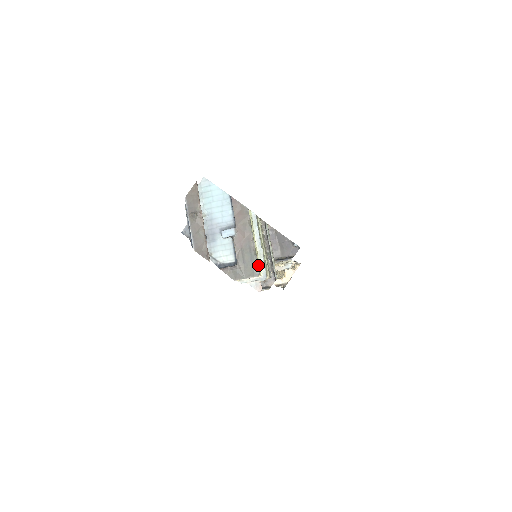
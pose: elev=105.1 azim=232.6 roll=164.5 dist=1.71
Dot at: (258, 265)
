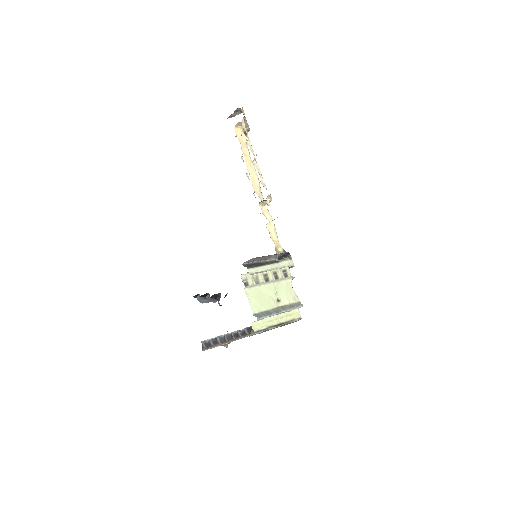
Dot at: (294, 318)
